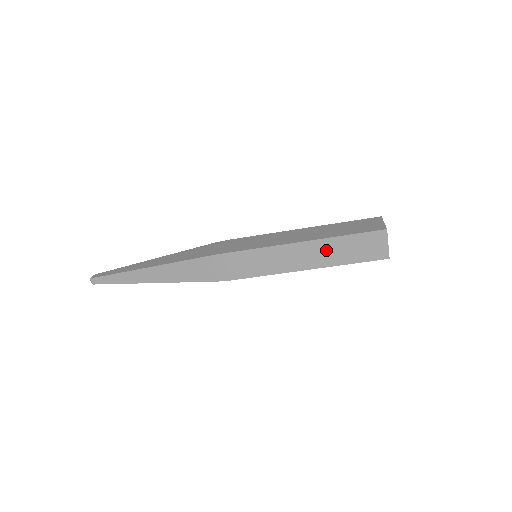
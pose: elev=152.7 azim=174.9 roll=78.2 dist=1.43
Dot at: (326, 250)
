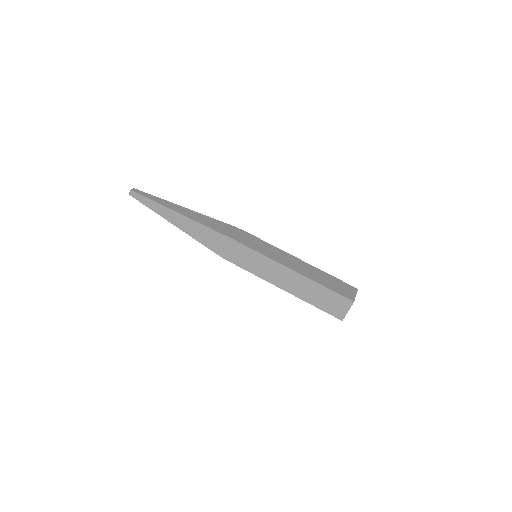
Dot at: (305, 287)
